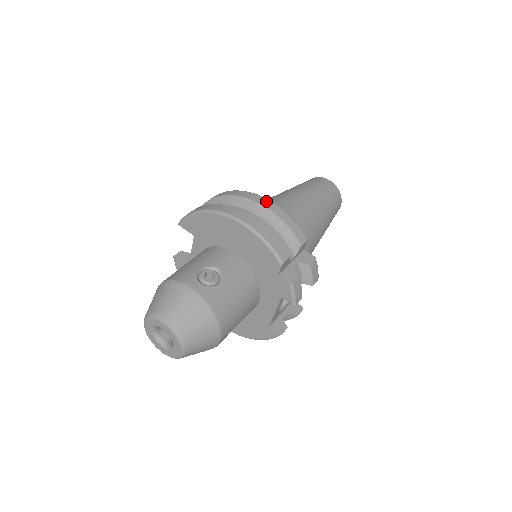
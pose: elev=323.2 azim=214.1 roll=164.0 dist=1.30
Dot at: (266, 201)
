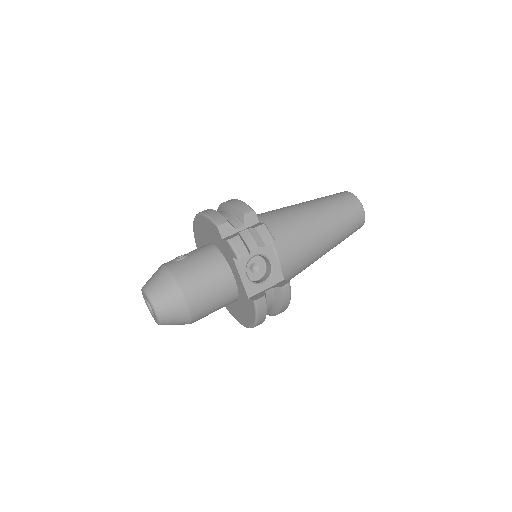
Dot at: (229, 200)
